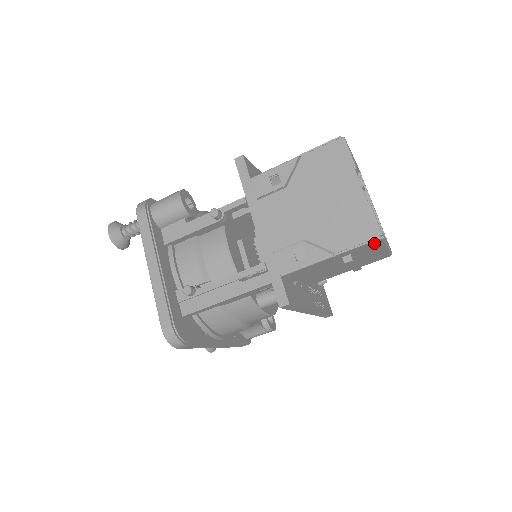
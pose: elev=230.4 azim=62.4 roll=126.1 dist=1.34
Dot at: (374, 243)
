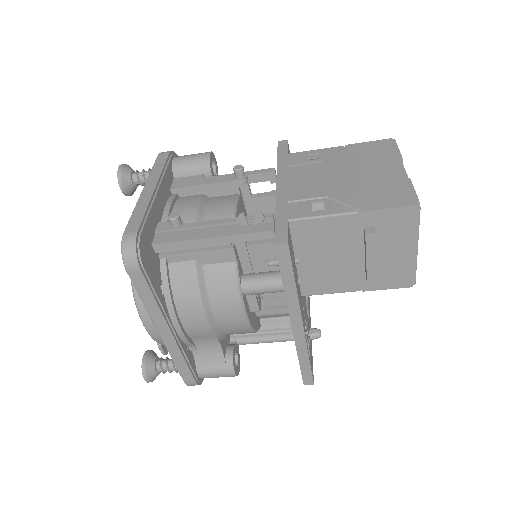
Dot at: (407, 215)
